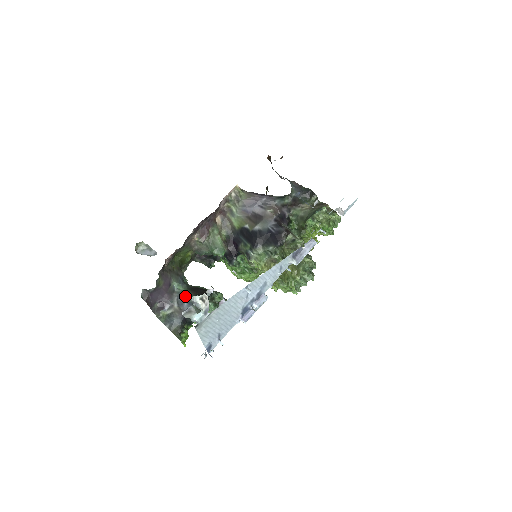
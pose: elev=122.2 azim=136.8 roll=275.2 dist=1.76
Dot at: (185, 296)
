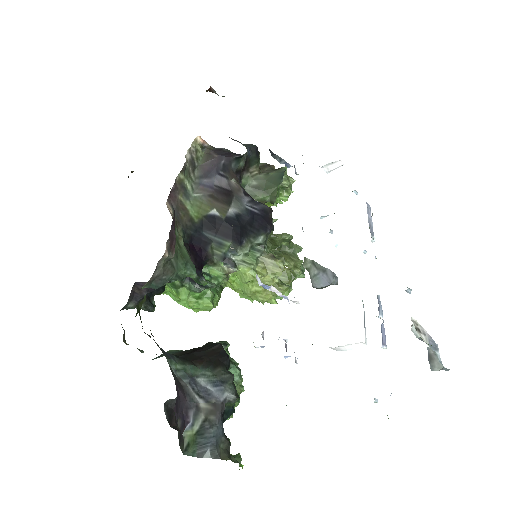
Dot at: (197, 376)
